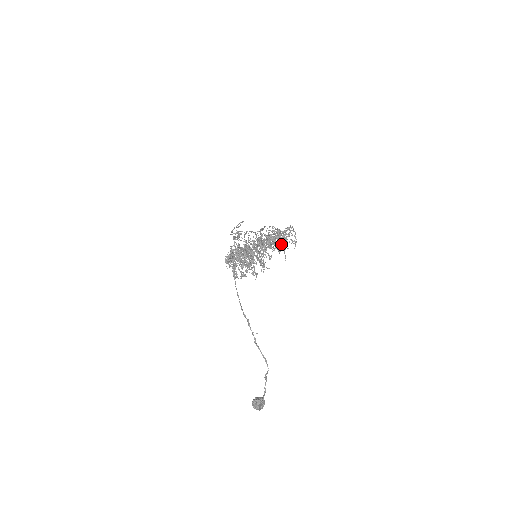
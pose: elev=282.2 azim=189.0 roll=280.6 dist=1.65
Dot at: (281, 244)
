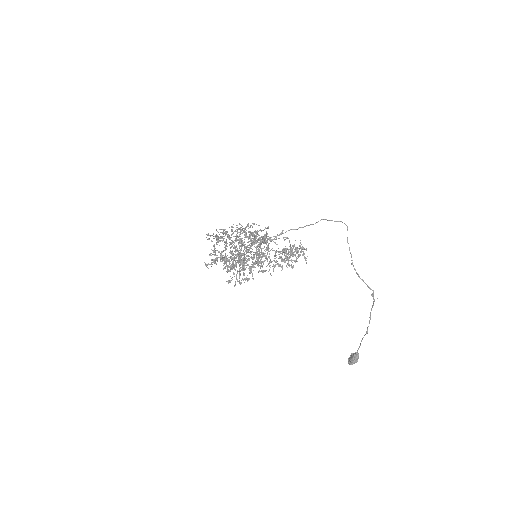
Dot at: (254, 240)
